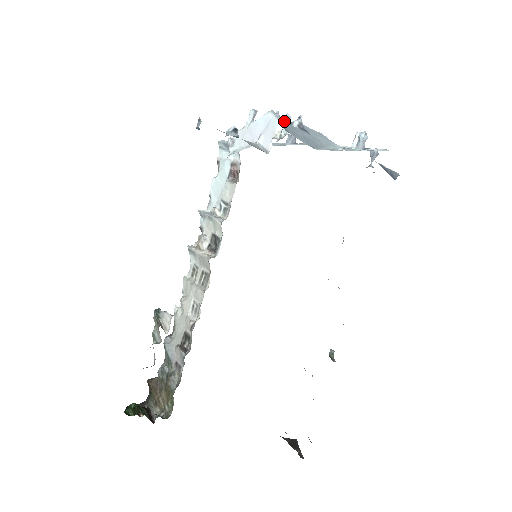
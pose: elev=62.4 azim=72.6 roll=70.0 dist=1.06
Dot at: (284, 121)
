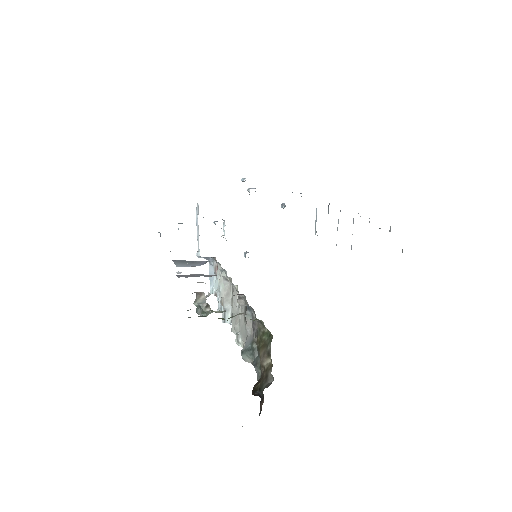
Dot at: (214, 223)
